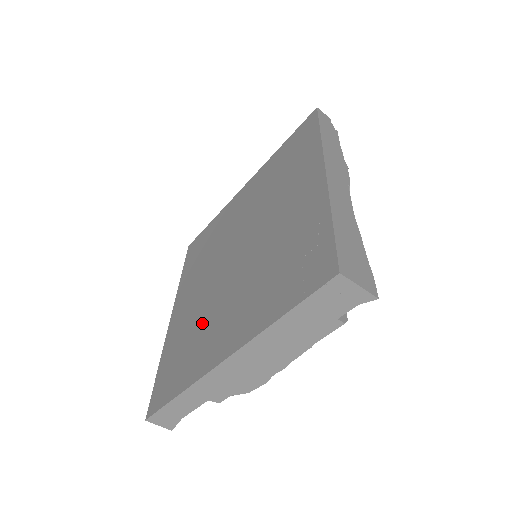
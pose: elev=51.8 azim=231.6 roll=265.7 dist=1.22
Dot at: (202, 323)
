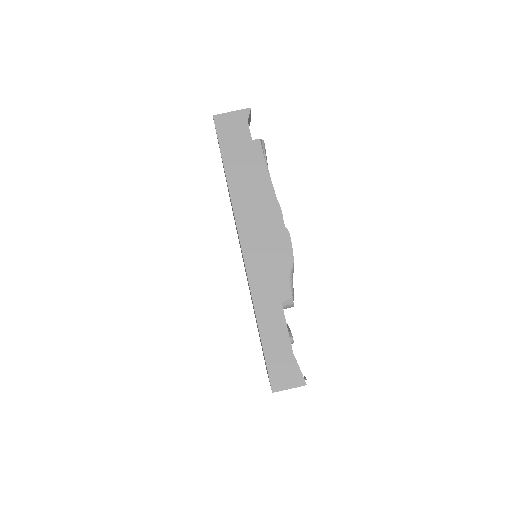
Dot at: occluded
